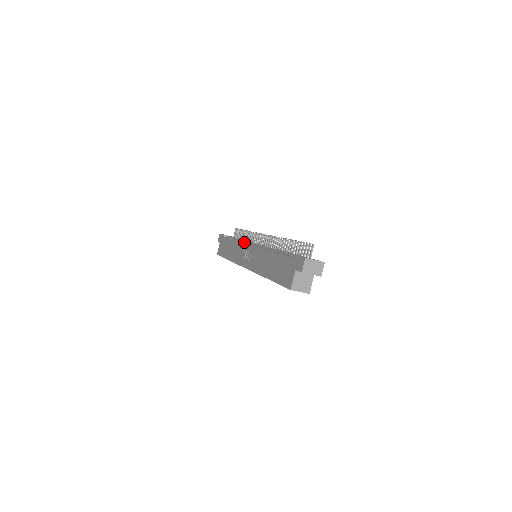
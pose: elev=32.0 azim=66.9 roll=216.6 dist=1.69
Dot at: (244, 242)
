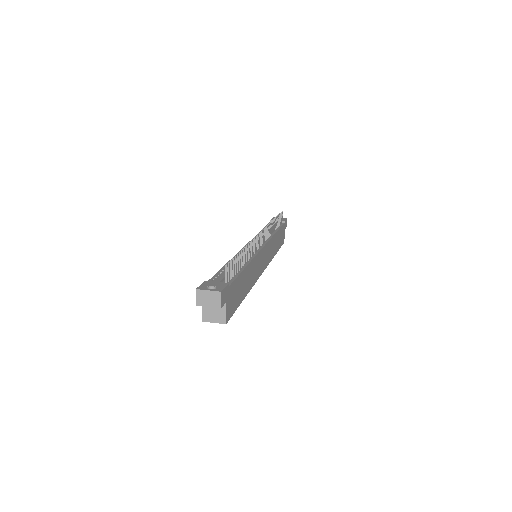
Dot at: occluded
